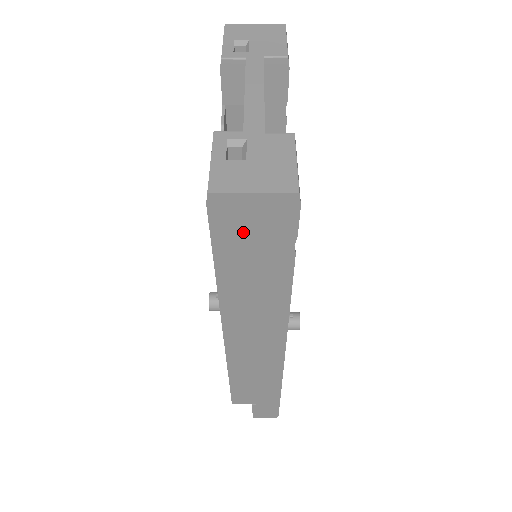
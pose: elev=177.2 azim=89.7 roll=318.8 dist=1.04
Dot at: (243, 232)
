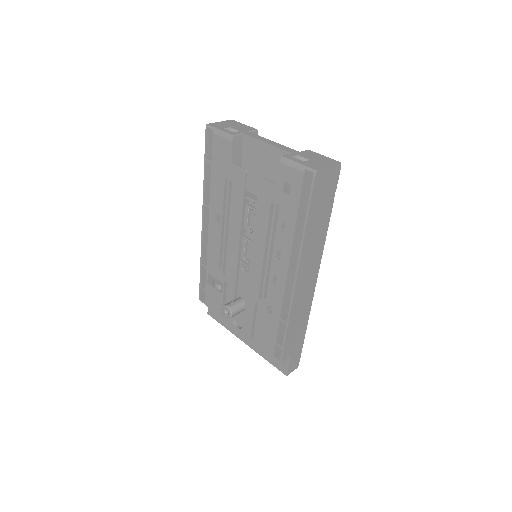
Dot at: (322, 192)
